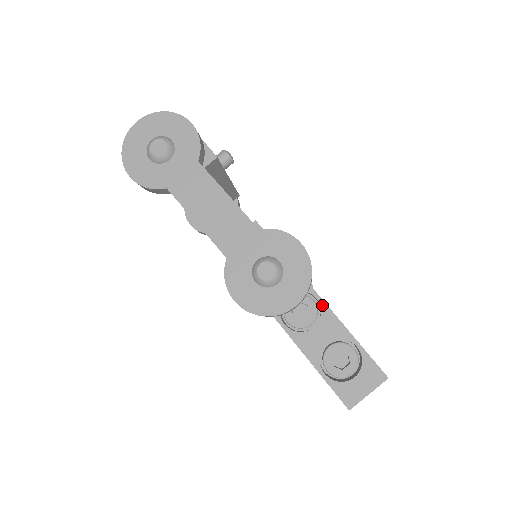
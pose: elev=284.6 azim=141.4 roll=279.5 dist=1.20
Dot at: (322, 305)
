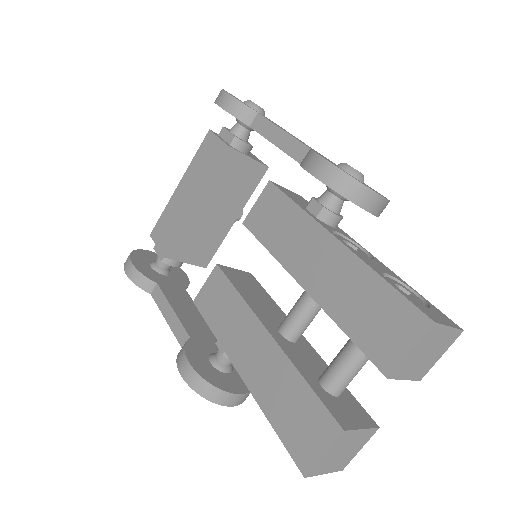
Dot at: (373, 256)
